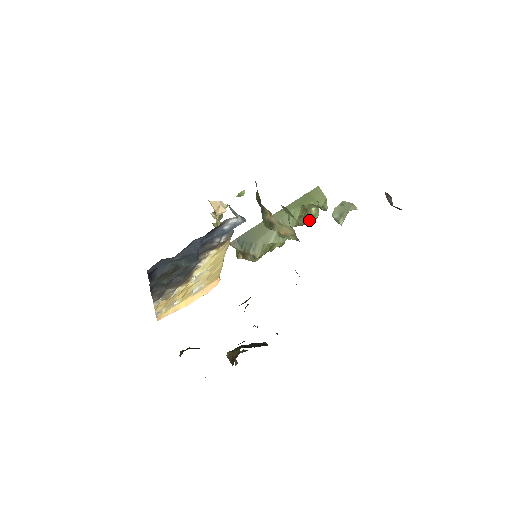
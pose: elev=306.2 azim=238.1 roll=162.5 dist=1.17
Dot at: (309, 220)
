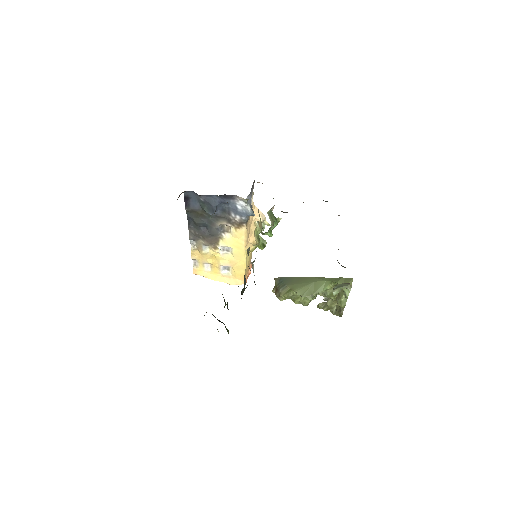
Dot at: occluded
